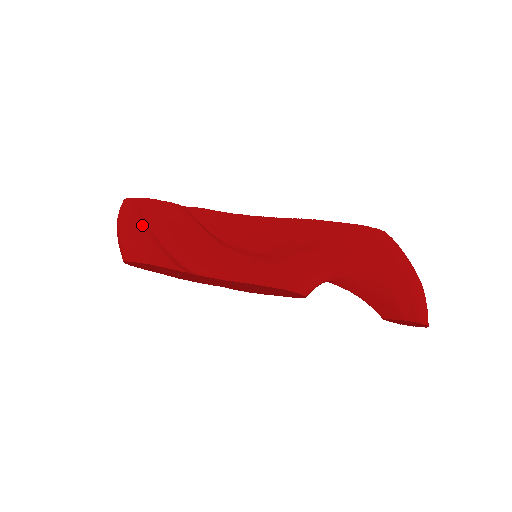
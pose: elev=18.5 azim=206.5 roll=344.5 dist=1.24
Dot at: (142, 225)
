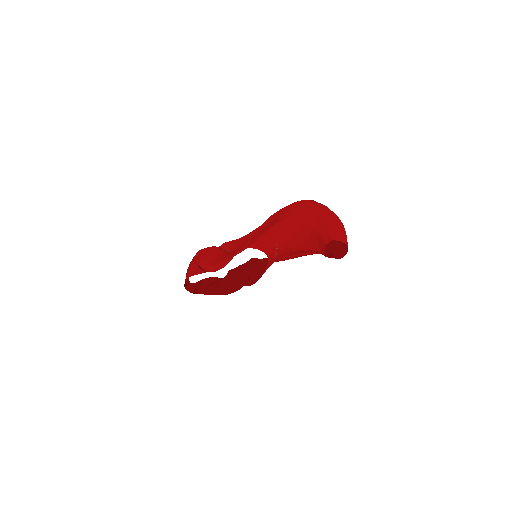
Dot at: (193, 263)
